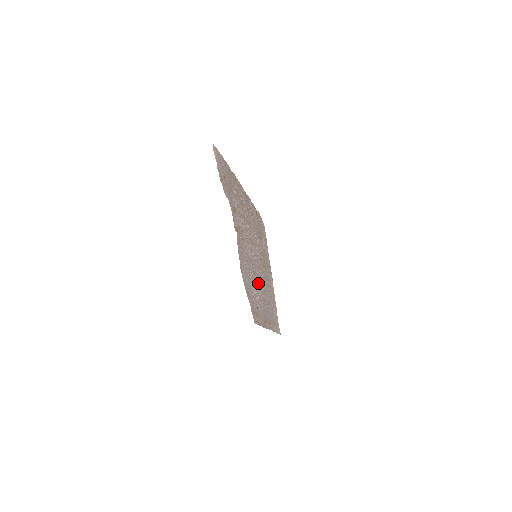
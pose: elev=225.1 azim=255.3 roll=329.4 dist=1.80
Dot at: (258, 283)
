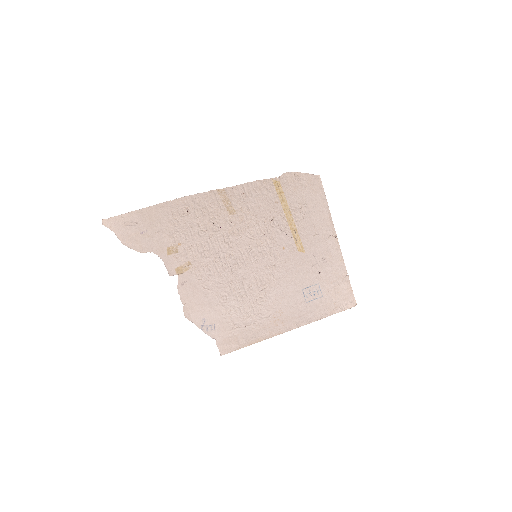
Dot at: (257, 290)
